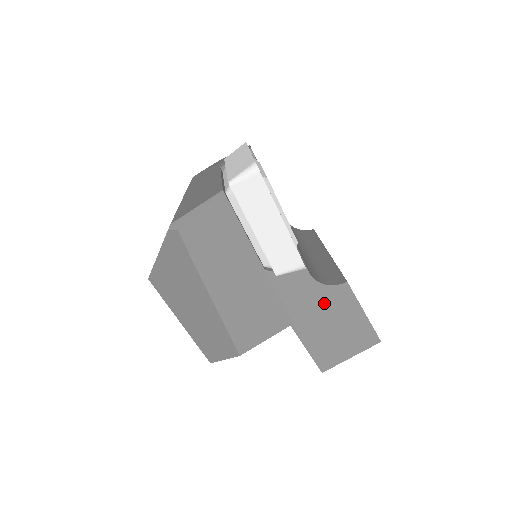
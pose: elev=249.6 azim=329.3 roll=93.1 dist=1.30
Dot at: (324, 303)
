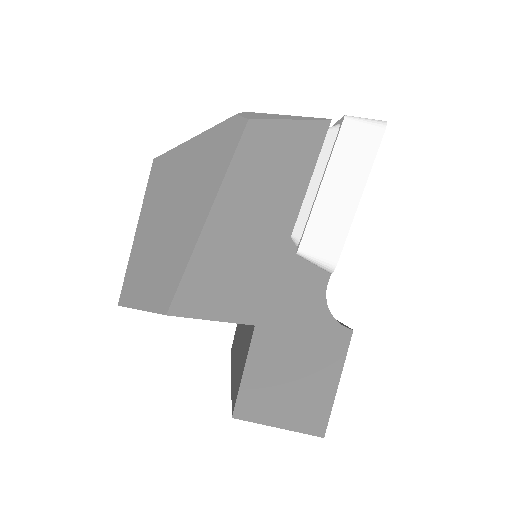
Dot at: (311, 332)
